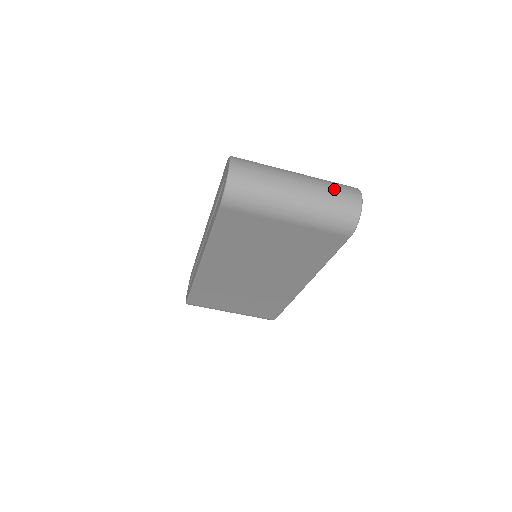
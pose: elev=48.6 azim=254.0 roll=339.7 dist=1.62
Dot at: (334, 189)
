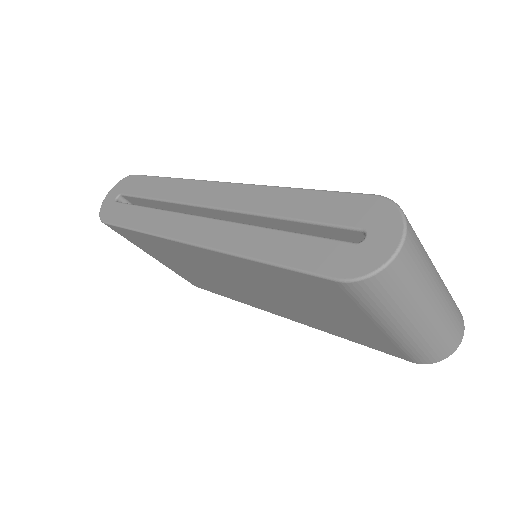
Dot at: (455, 317)
